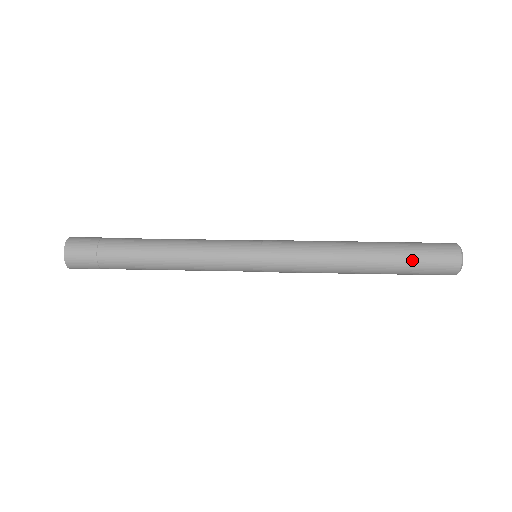
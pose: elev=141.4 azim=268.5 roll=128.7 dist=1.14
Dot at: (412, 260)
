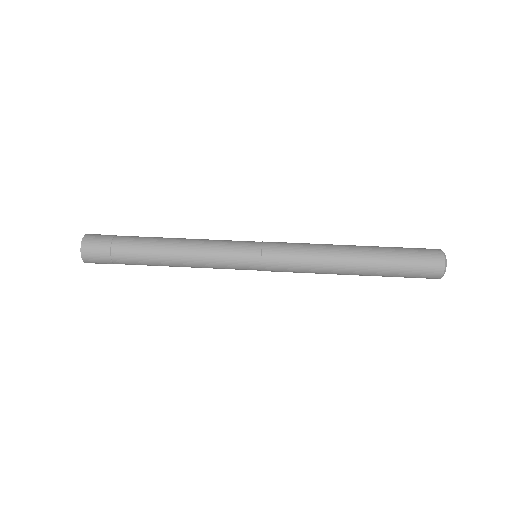
Dot at: (399, 253)
